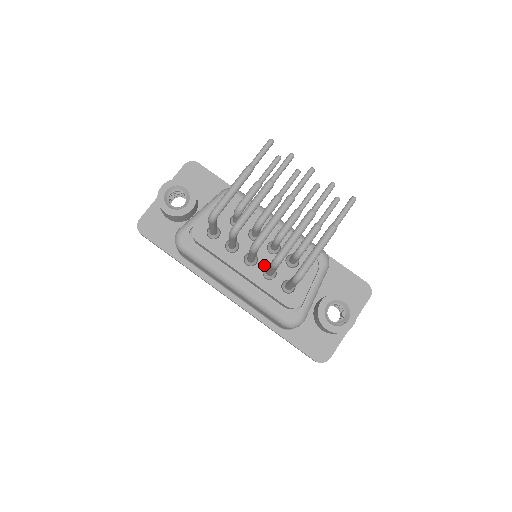
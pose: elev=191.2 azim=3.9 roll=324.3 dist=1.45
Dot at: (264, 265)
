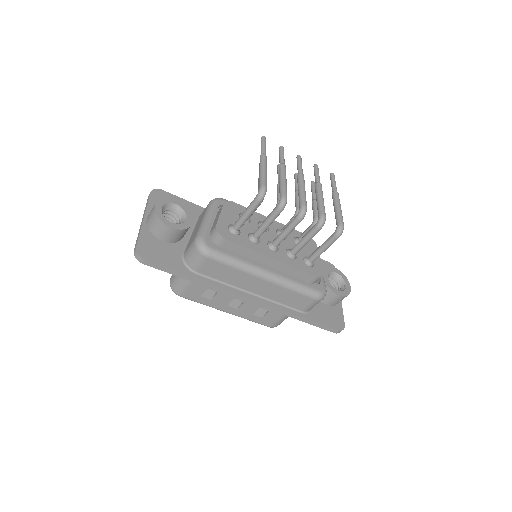
Dot at: (284, 249)
